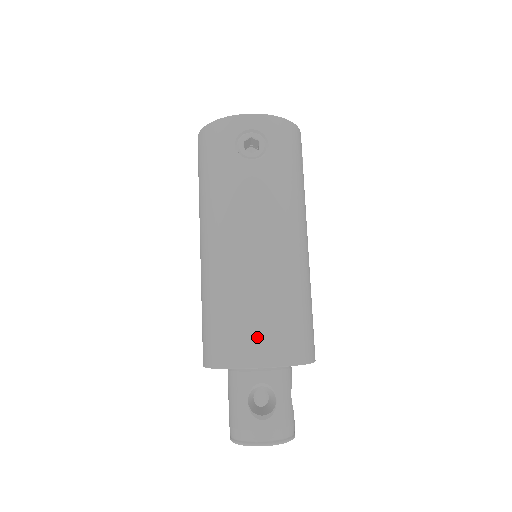
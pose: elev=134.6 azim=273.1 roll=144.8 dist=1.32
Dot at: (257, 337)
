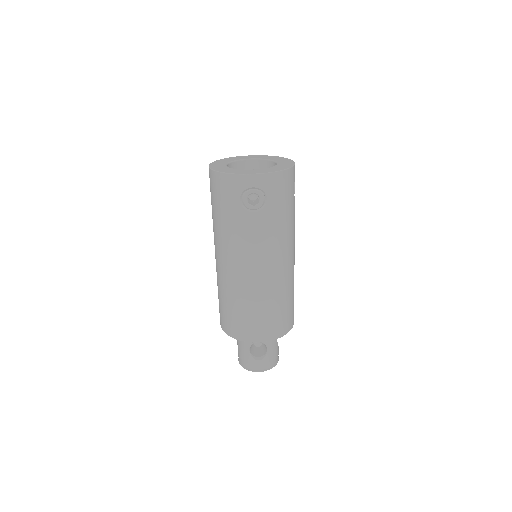
Dot at: (256, 326)
